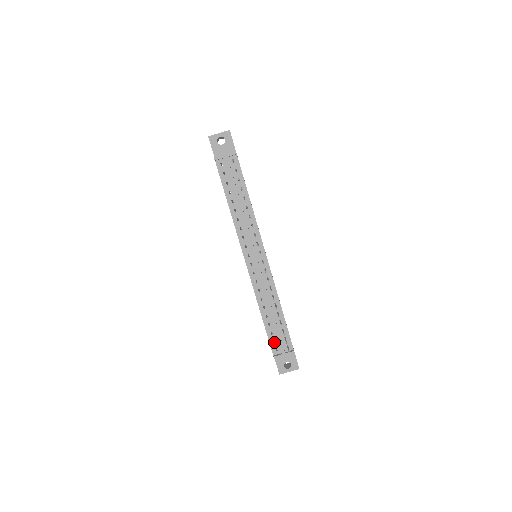
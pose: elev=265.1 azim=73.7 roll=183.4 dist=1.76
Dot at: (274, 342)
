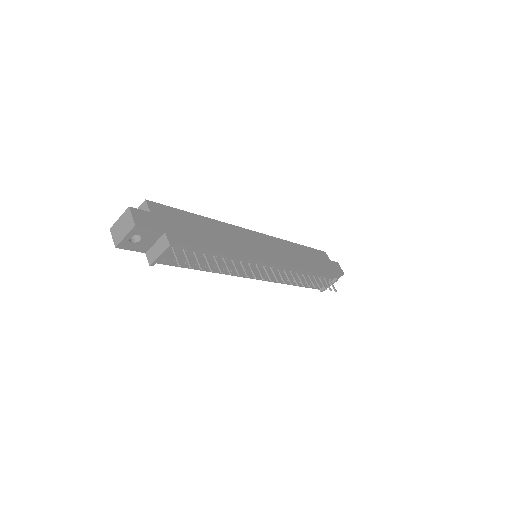
Dot at: (315, 285)
